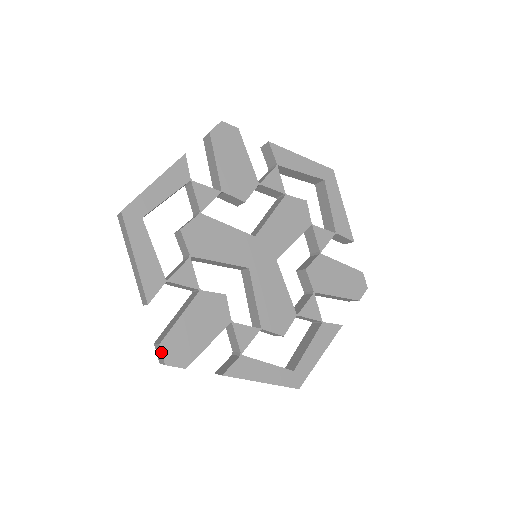
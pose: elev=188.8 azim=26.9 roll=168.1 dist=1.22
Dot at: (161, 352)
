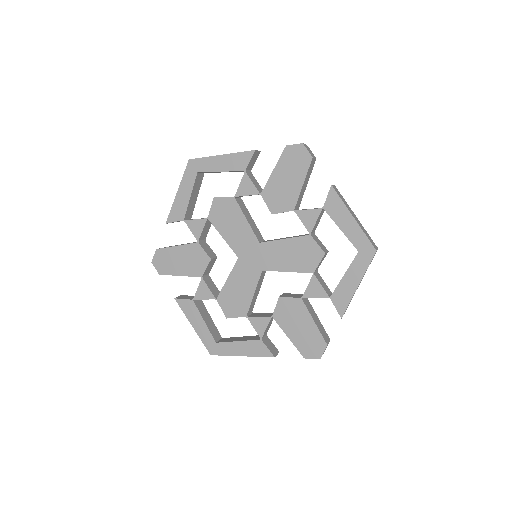
Dot at: (154, 254)
